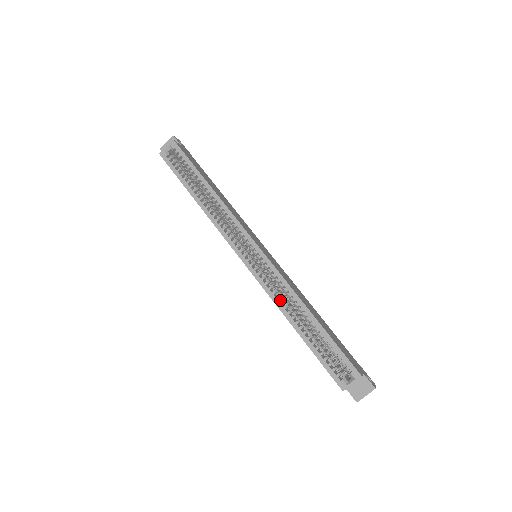
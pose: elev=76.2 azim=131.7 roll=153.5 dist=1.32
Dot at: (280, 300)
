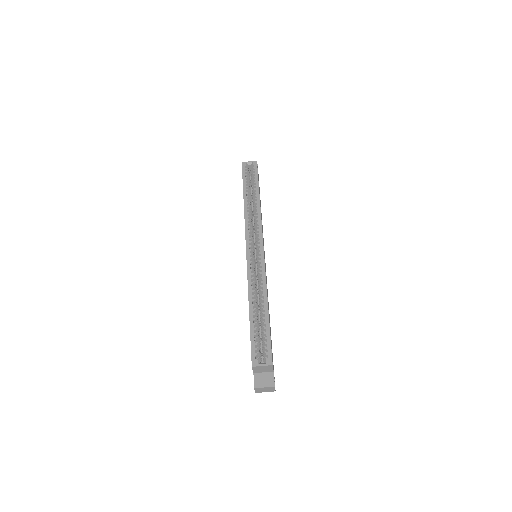
Dot at: occluded
